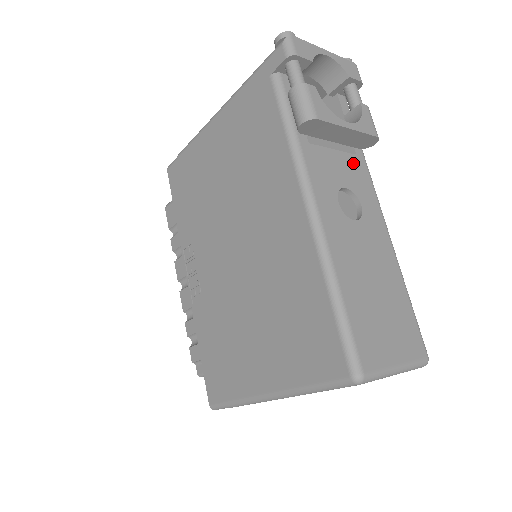
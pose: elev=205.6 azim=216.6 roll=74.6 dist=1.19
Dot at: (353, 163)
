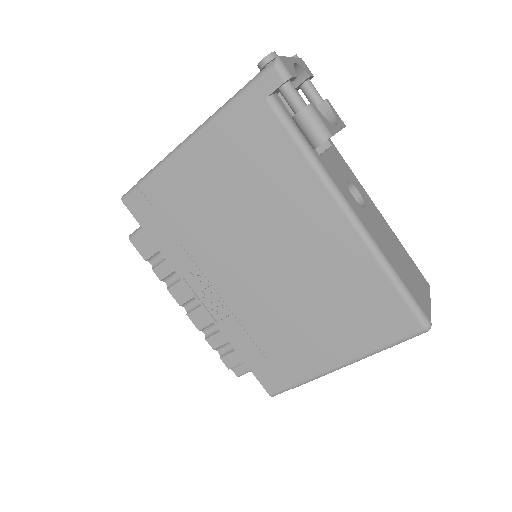
Dot at: (336, 155)
